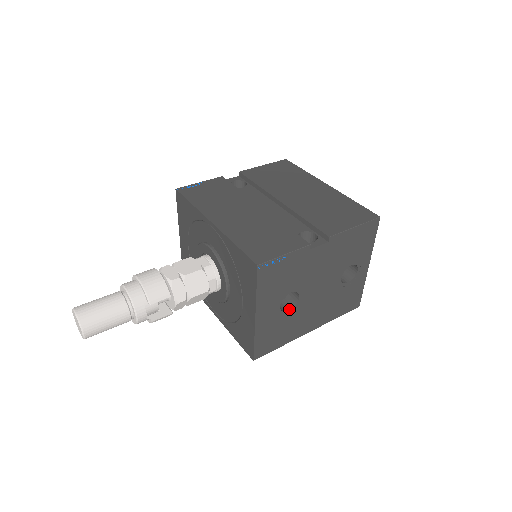
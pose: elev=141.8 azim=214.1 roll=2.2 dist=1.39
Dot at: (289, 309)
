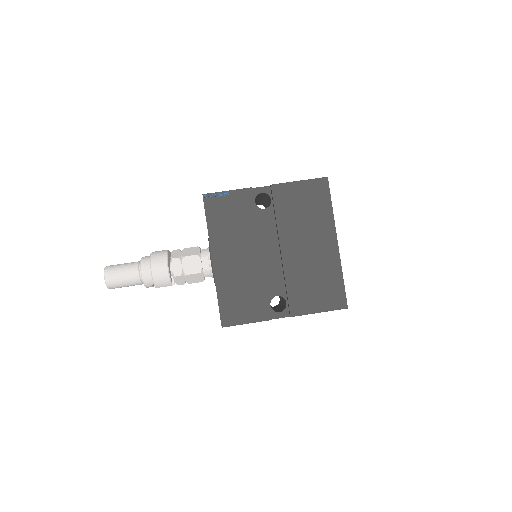
Dot at: occluded
